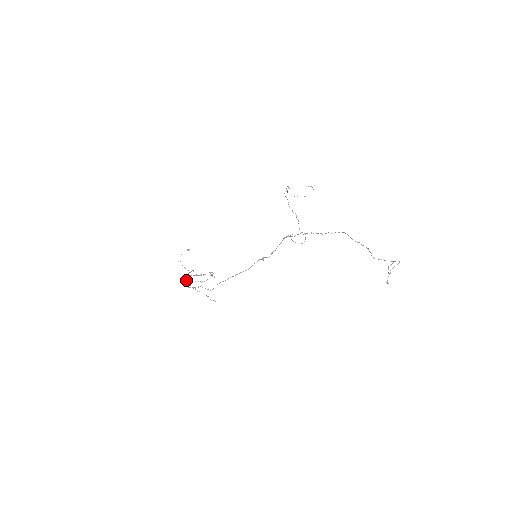
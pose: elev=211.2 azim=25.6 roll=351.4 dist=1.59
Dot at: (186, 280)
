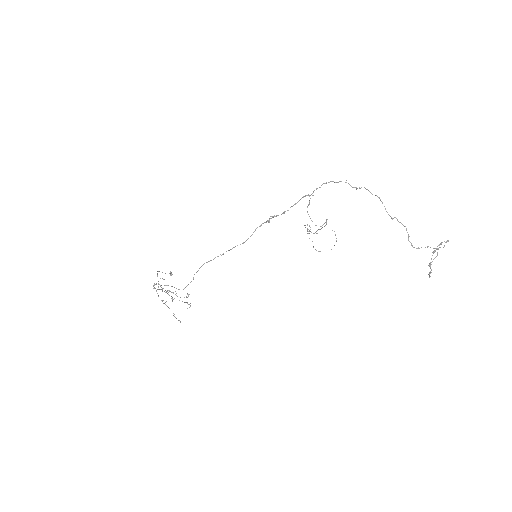
Dot at: (155, 288)
